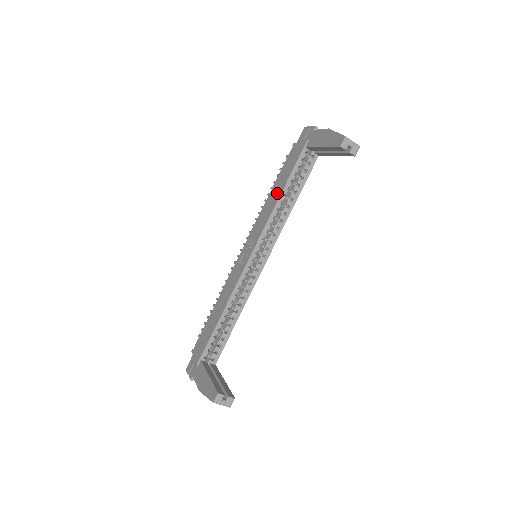
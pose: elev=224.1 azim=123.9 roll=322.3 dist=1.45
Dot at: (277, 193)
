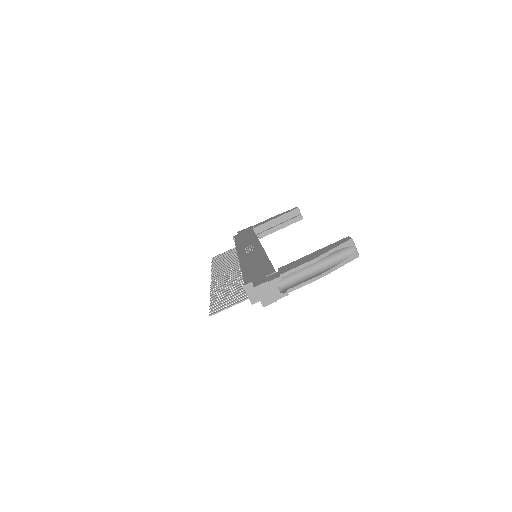
Dot at: (249, 237)
